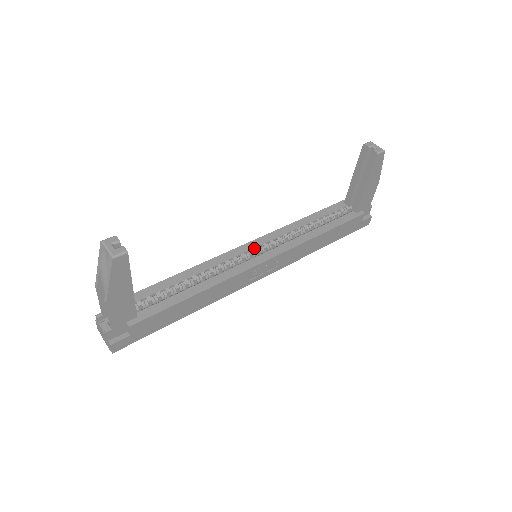
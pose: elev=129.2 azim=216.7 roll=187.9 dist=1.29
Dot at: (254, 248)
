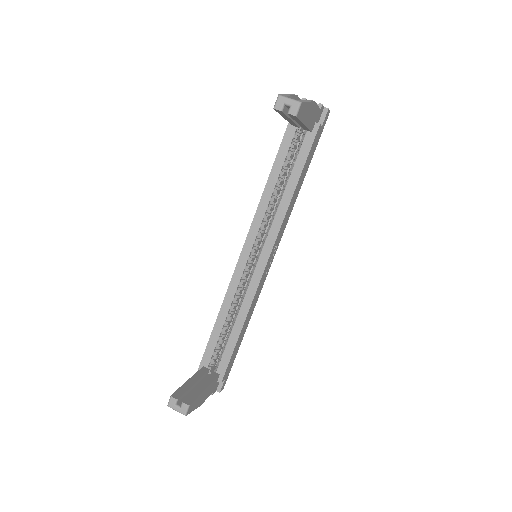
Dot at: (250, 253)
